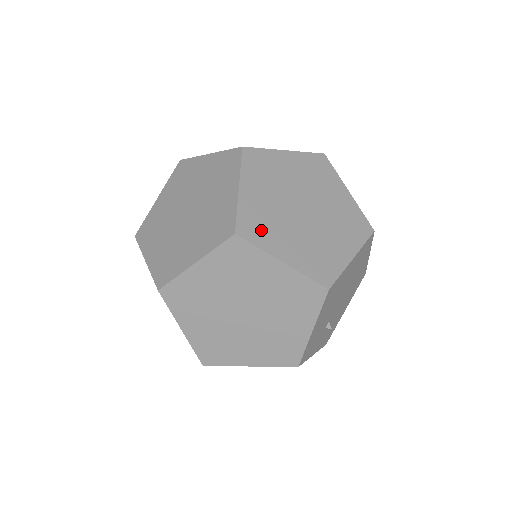
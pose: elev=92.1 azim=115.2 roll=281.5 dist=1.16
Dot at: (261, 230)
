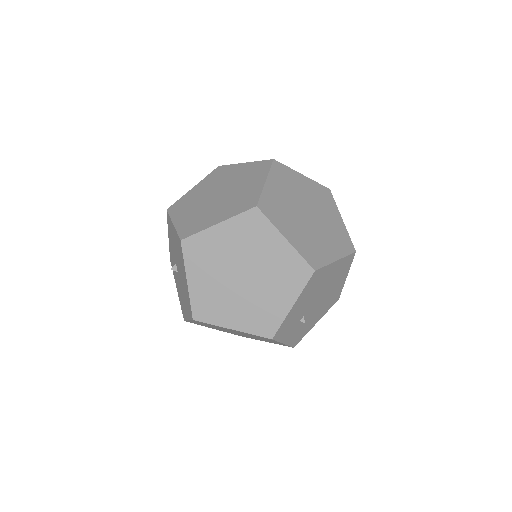
Dot at: (275, 212)
